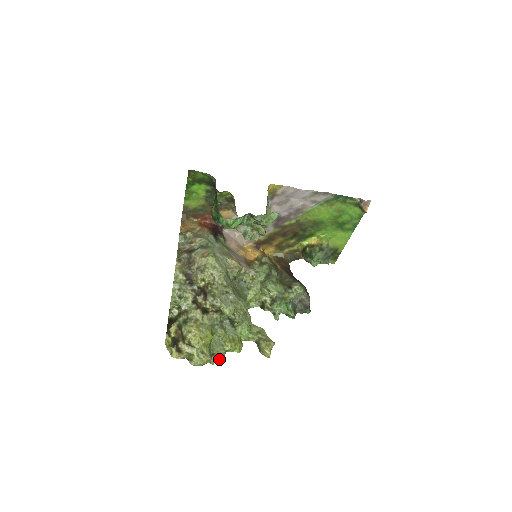
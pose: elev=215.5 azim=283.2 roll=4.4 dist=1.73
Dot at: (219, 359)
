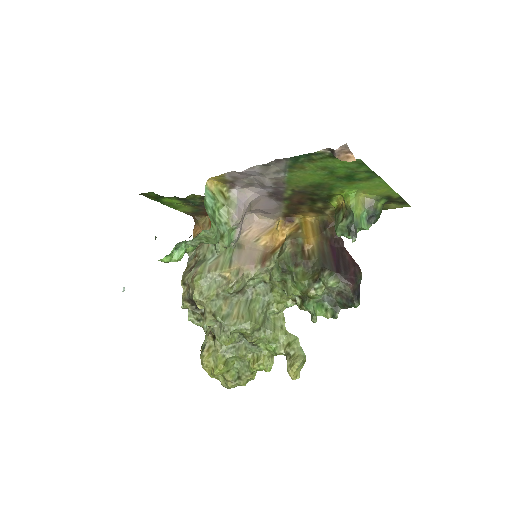
Dot at: (250, 380)
